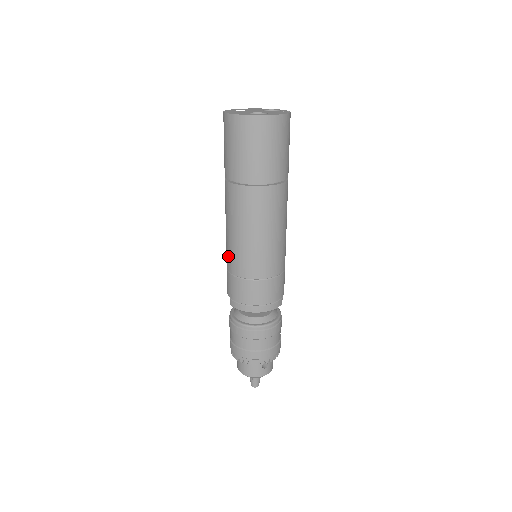
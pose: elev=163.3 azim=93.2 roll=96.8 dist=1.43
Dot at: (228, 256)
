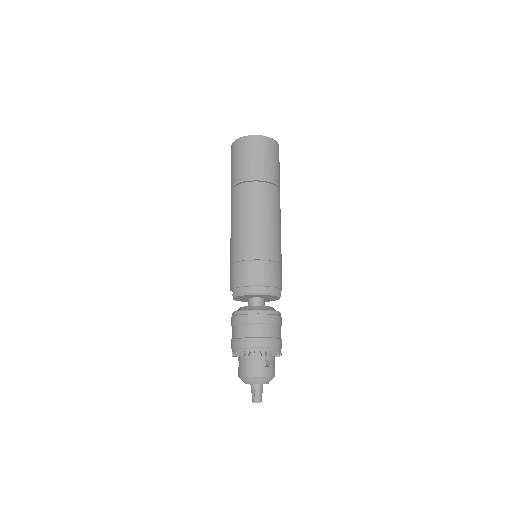
Dot at: (232, 249)
